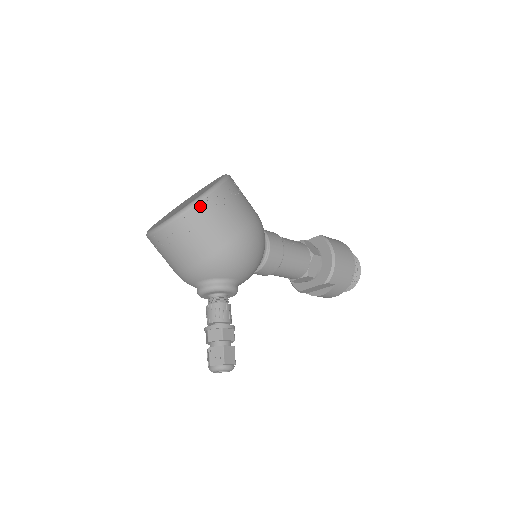
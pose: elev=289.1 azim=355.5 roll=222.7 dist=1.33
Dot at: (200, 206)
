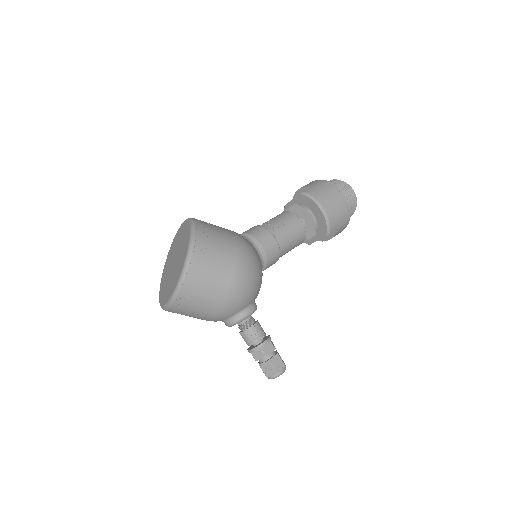
Dot at: (187, 280)
